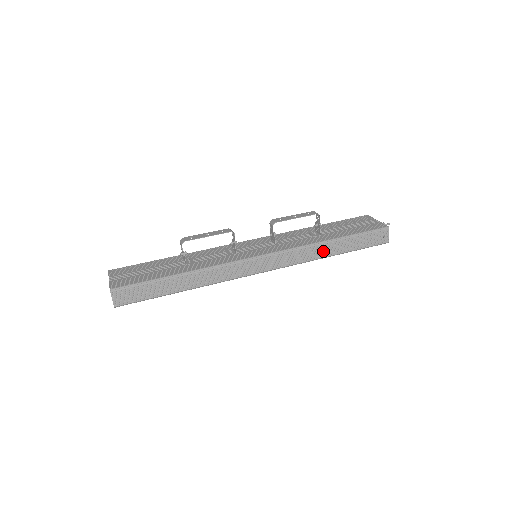
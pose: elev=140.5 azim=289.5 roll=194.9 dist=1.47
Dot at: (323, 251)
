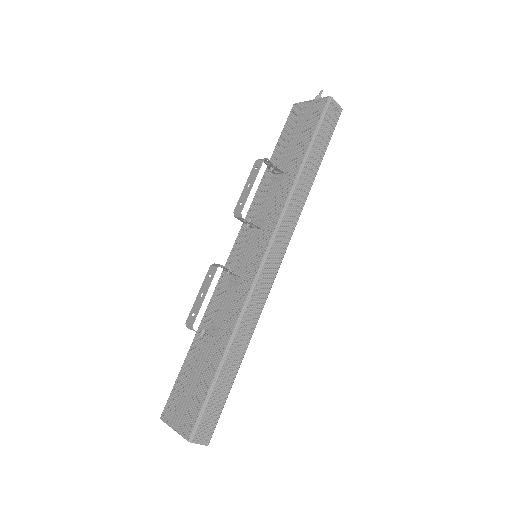
Dot at: (304, 185)
